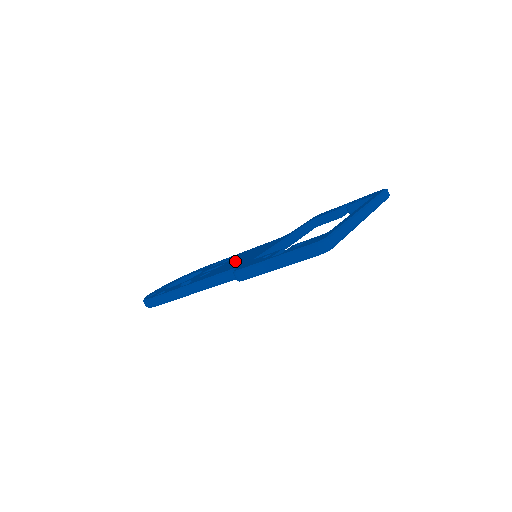
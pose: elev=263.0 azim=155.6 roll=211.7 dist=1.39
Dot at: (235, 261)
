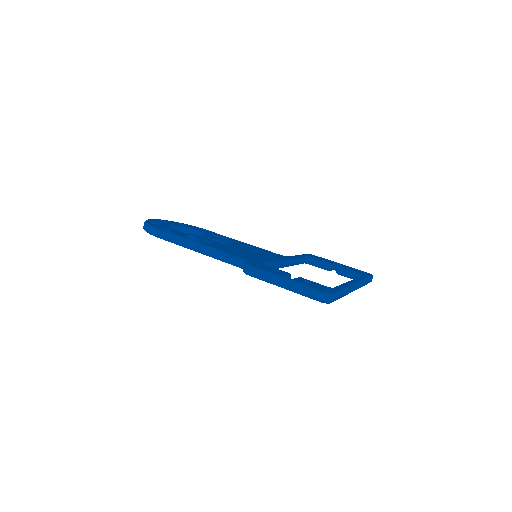
Dot at: (241, 250)
